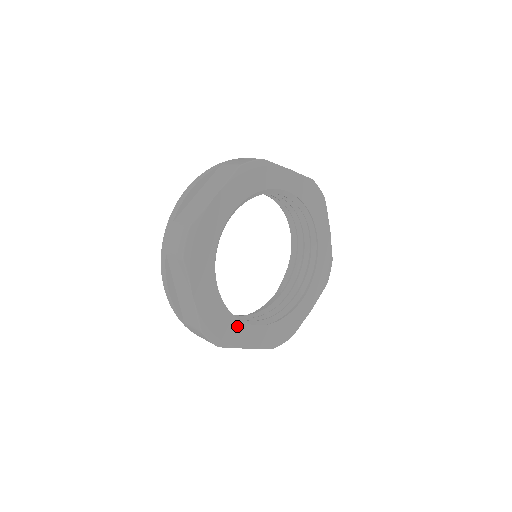
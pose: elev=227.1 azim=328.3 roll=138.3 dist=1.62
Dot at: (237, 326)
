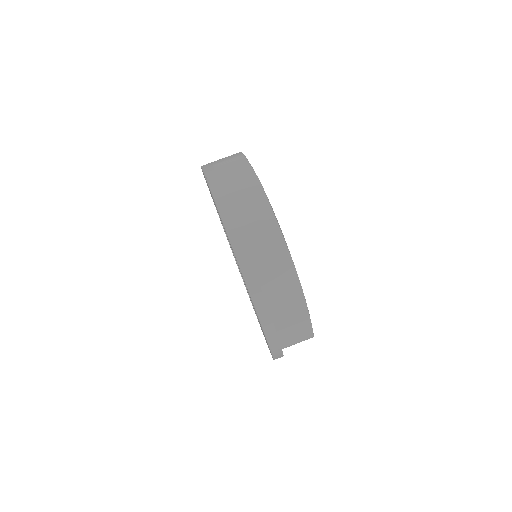
Dot at: occluded
